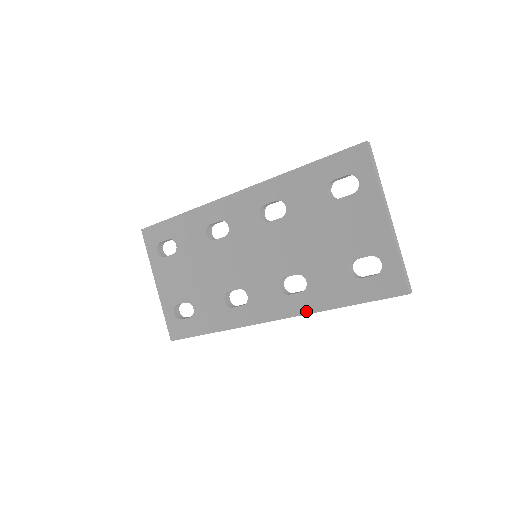
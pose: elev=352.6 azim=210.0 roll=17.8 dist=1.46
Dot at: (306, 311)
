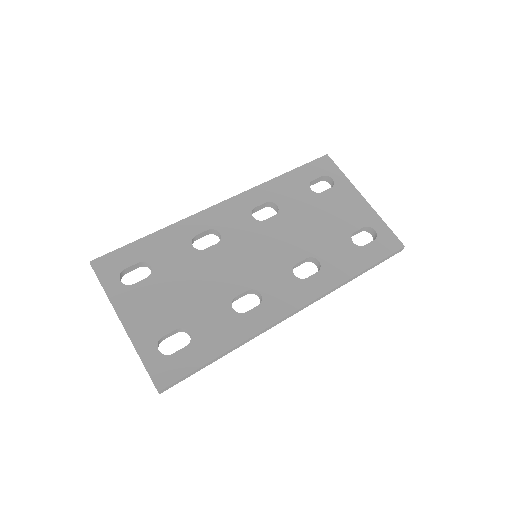
Dot at: (329, 288)
